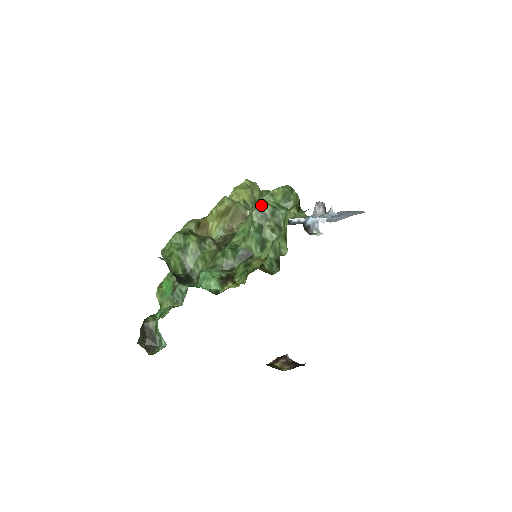
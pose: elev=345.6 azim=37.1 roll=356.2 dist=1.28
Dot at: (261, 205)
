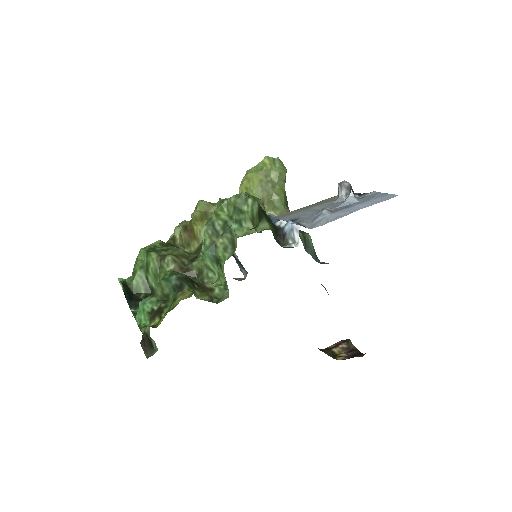
Dot at: (211, 220)
